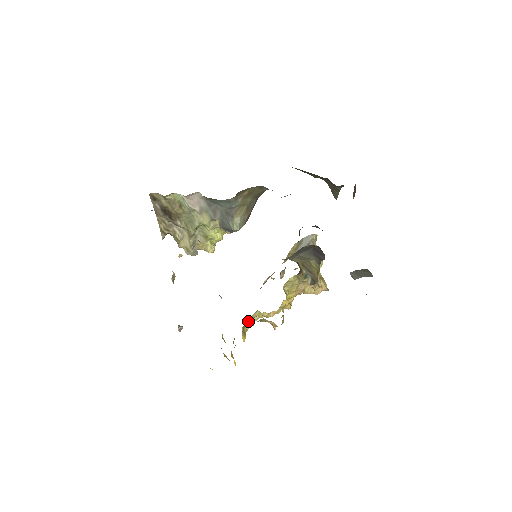
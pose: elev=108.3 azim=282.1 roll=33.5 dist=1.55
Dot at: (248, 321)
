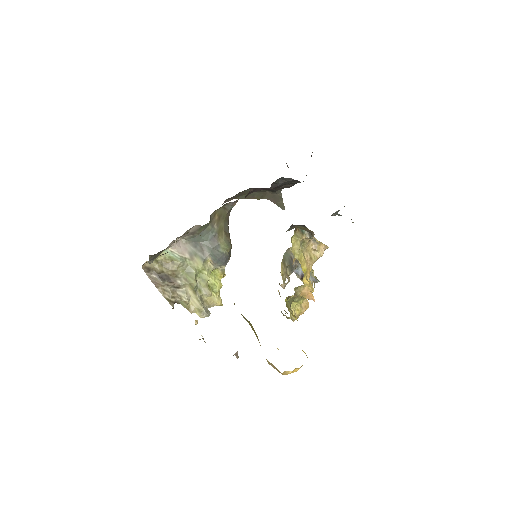
Dot at: (287, 304)
